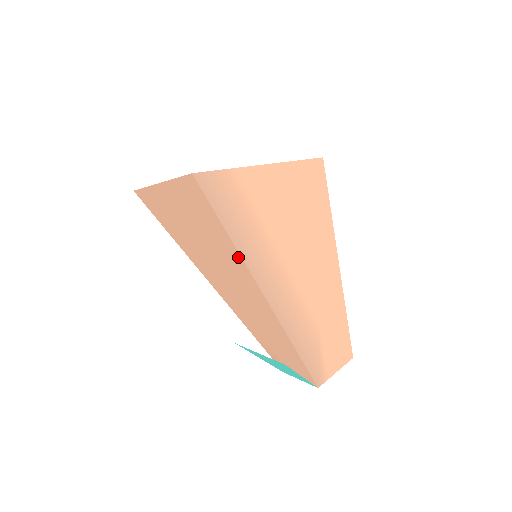
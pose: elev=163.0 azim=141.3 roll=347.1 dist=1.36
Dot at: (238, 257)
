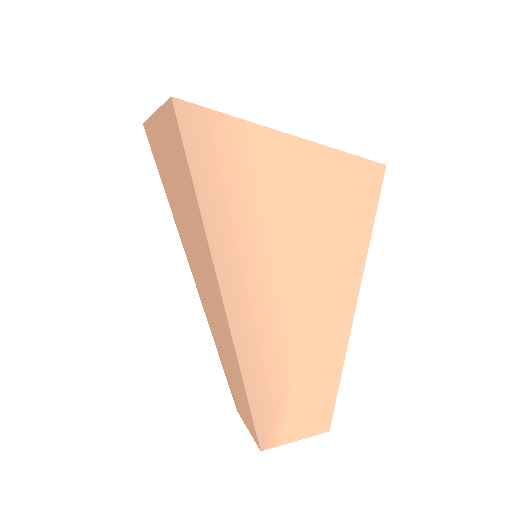
Dot at: (205, 238)
